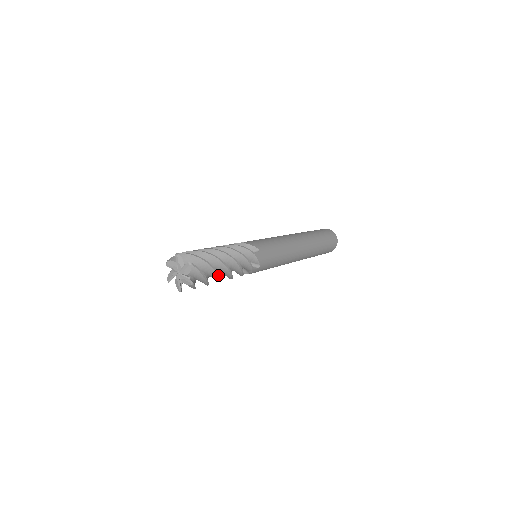
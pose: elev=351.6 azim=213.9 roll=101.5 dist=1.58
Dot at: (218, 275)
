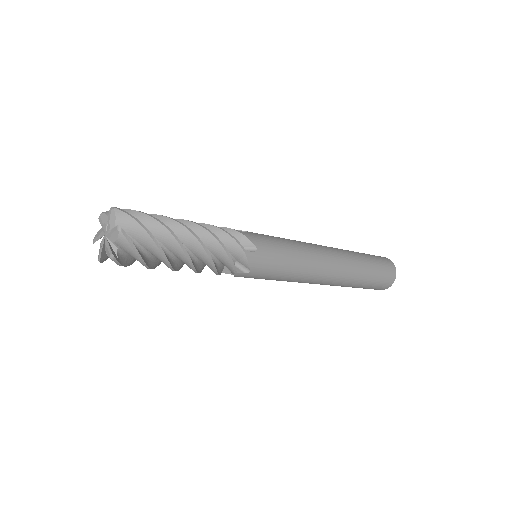
Dot at: (172, 234)
